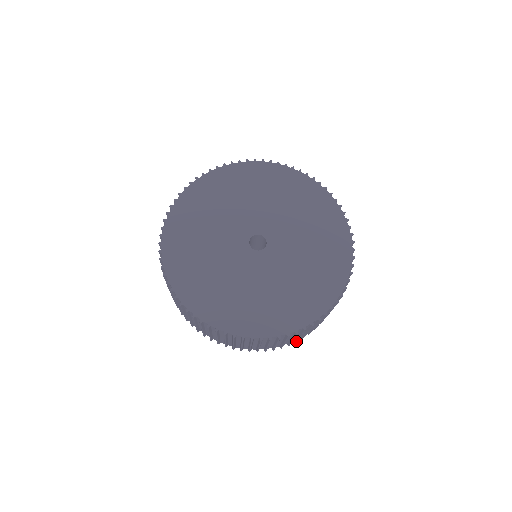
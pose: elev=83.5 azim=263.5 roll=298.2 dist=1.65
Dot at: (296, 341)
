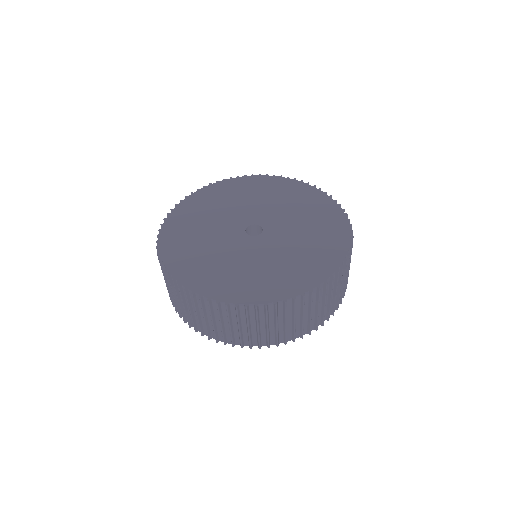
Dot at: (333, 311)
